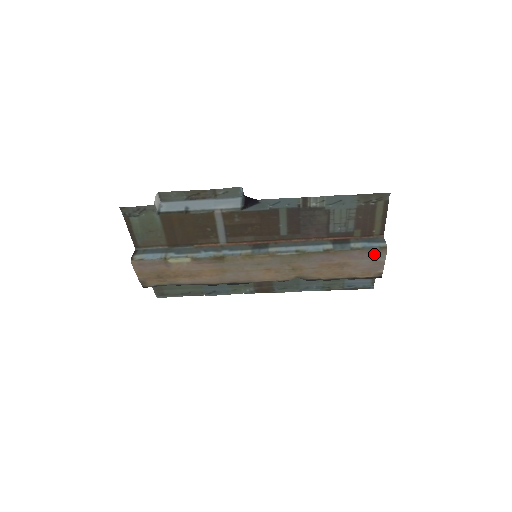
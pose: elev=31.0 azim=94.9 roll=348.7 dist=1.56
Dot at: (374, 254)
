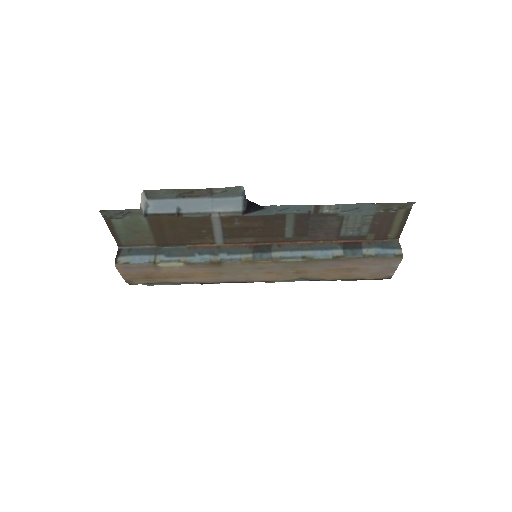
Dot at: (387, 261)
